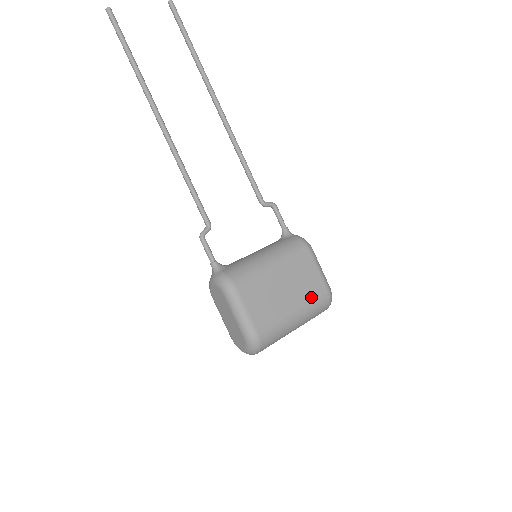
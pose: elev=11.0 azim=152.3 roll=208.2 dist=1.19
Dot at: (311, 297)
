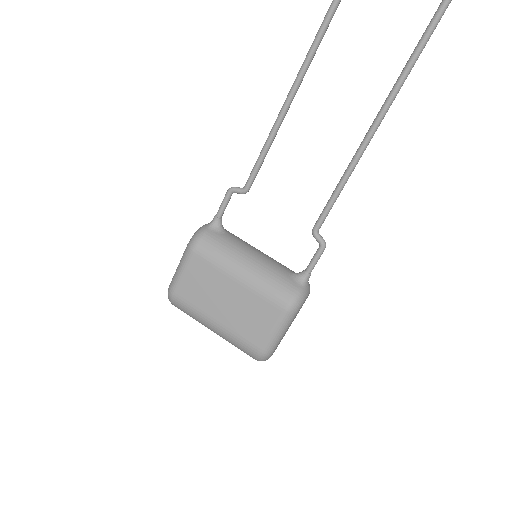
Dot at: (241, 334)
